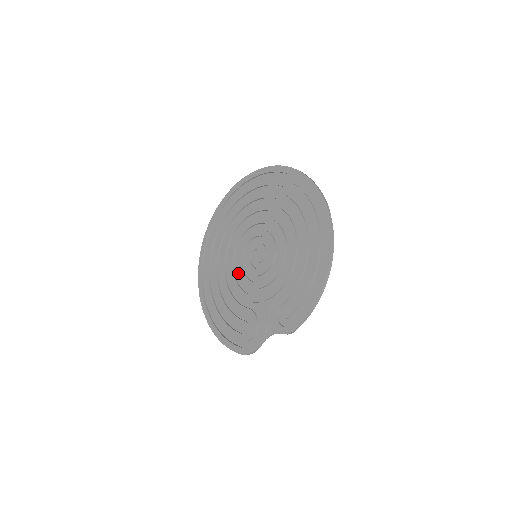
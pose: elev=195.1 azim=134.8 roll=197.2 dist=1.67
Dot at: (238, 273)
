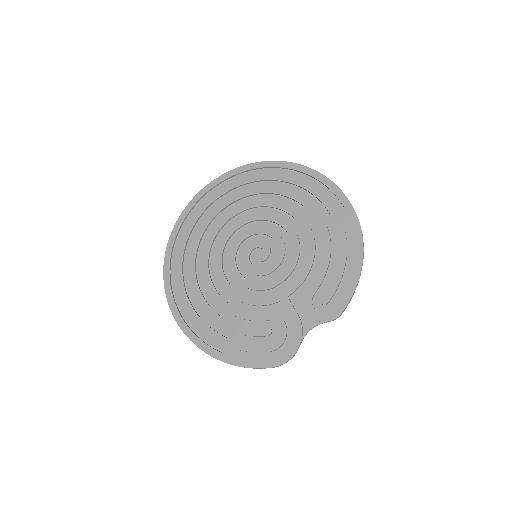
Dot at: (235, 281)
